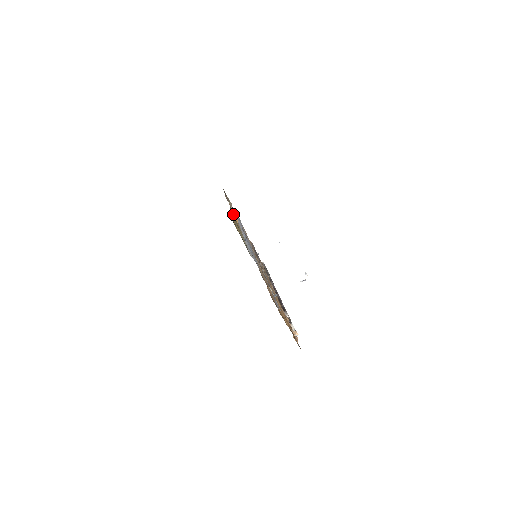
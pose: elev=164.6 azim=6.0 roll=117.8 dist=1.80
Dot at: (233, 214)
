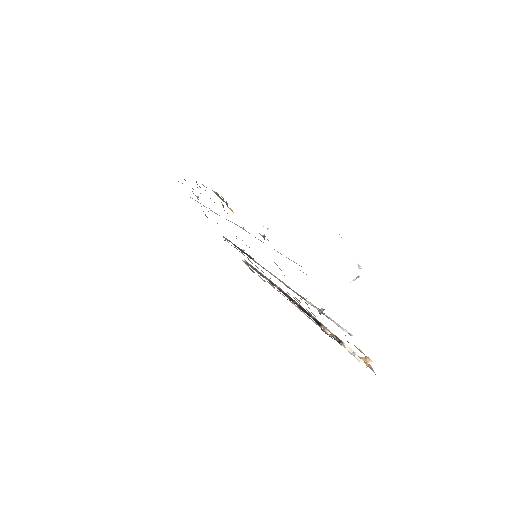
Dot at: occluded
